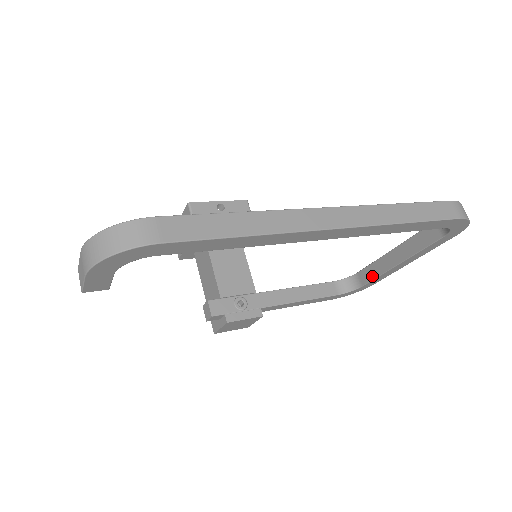
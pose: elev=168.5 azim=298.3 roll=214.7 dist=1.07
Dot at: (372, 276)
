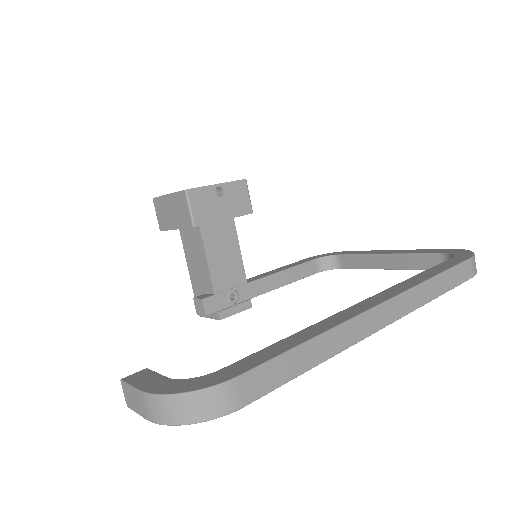
Dot at: (356, 265)
